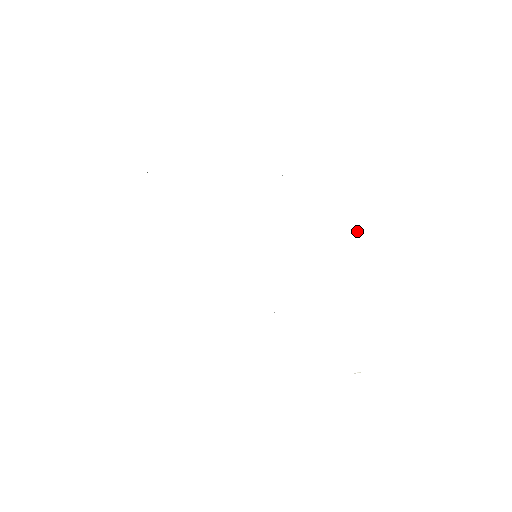
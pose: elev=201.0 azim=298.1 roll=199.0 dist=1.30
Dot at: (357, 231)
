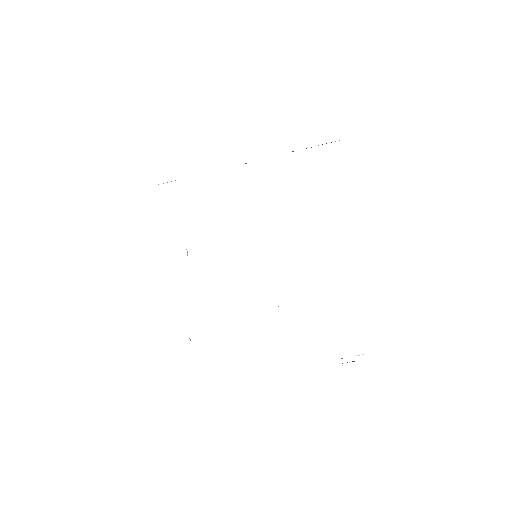
Dot at: occluded
